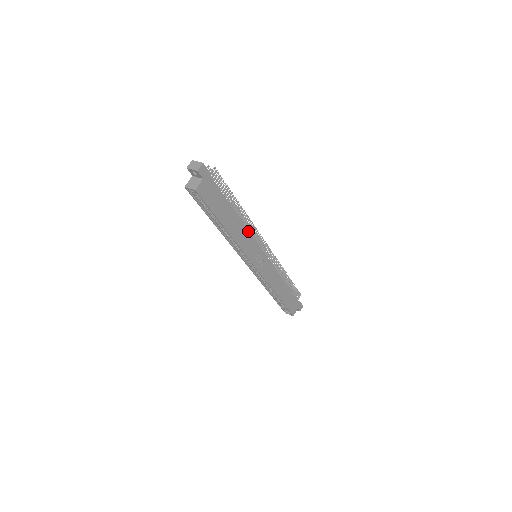
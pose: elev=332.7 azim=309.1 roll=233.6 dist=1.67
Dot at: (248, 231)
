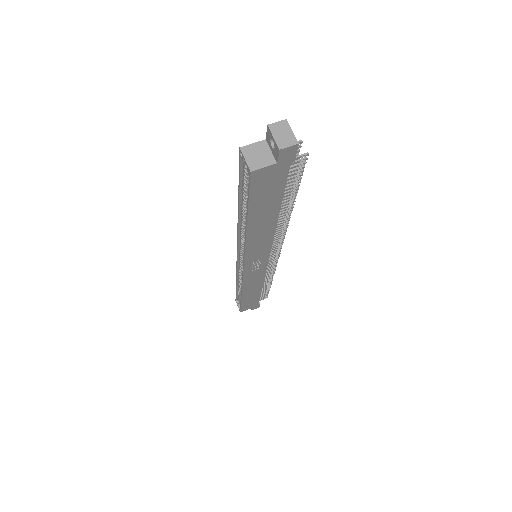
Dot at: (273, 237)
